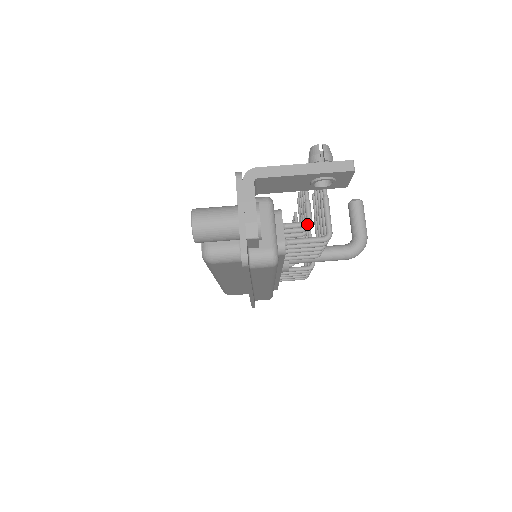
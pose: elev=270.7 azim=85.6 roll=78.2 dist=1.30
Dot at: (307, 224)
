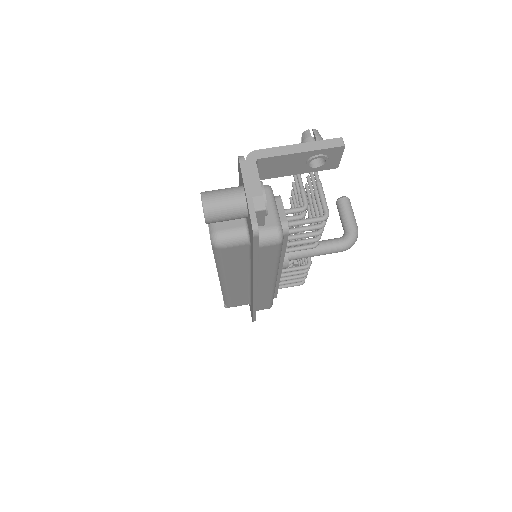
Dot at: (305, 208)
